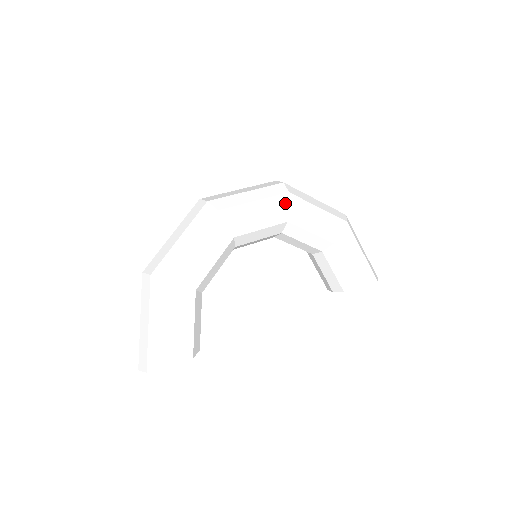
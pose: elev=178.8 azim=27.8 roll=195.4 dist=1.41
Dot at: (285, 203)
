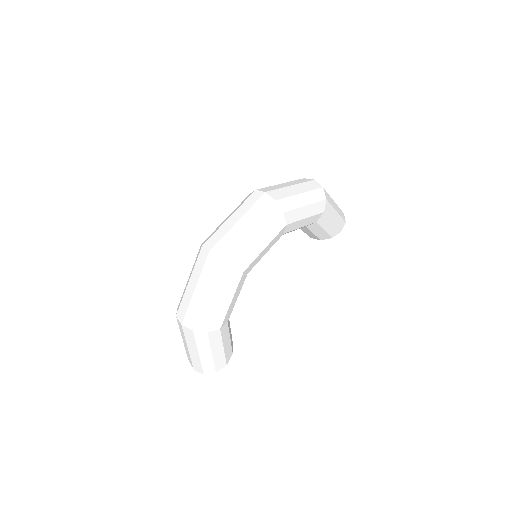
Dot at: (282, 225)
